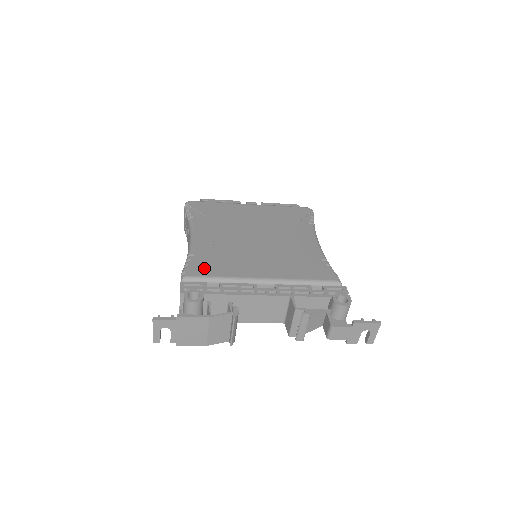
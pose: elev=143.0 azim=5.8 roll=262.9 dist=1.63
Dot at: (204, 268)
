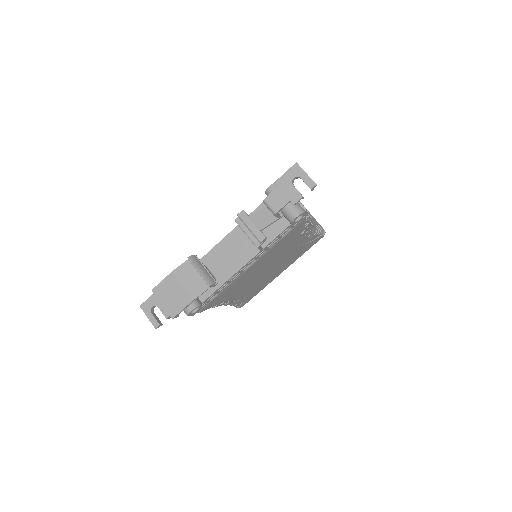
Dot at: occluded
